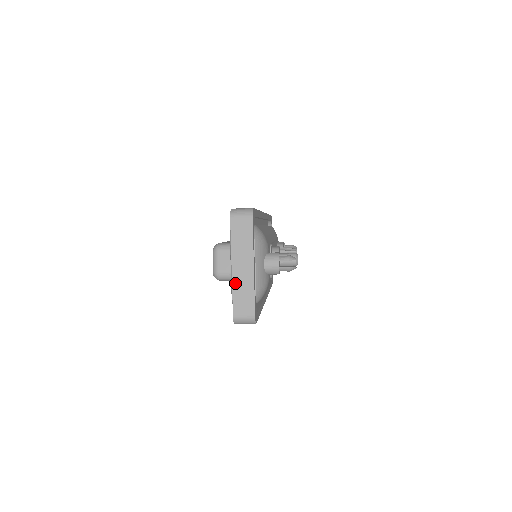
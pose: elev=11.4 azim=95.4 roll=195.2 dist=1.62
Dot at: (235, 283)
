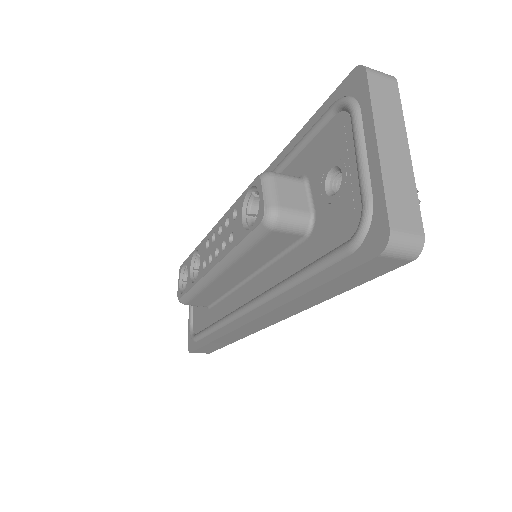
Dot at: (386, 170)
